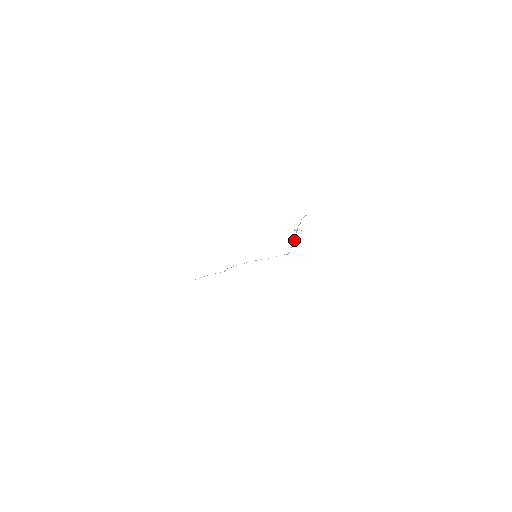
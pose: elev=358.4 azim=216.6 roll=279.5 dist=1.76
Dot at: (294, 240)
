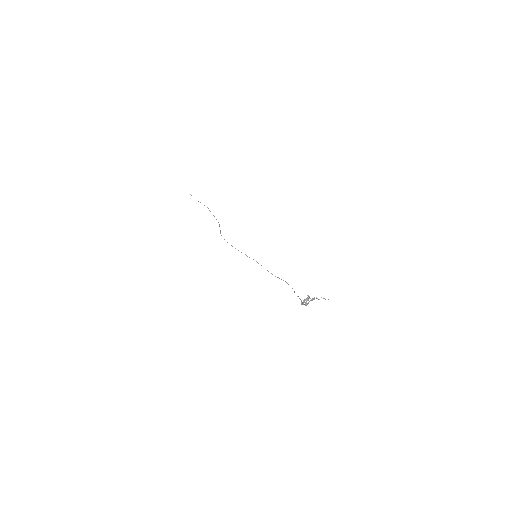
Dot at: (305, 302)
